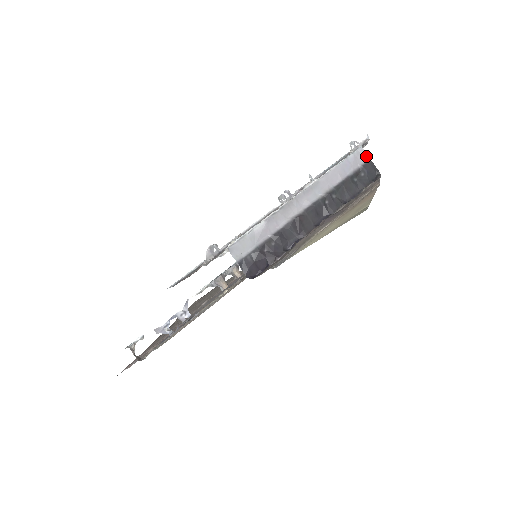
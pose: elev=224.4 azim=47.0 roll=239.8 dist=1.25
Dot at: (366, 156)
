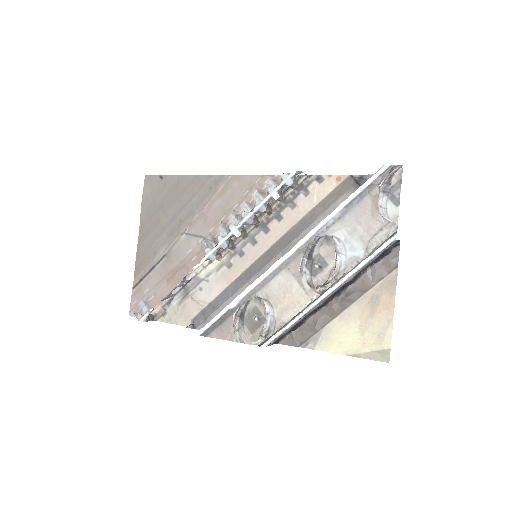
Dot at: (396, 241)
